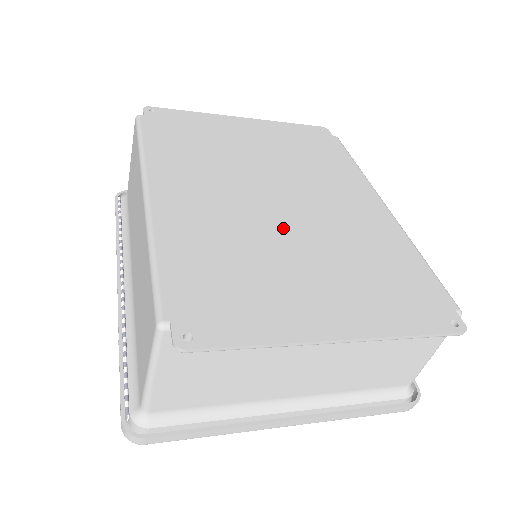
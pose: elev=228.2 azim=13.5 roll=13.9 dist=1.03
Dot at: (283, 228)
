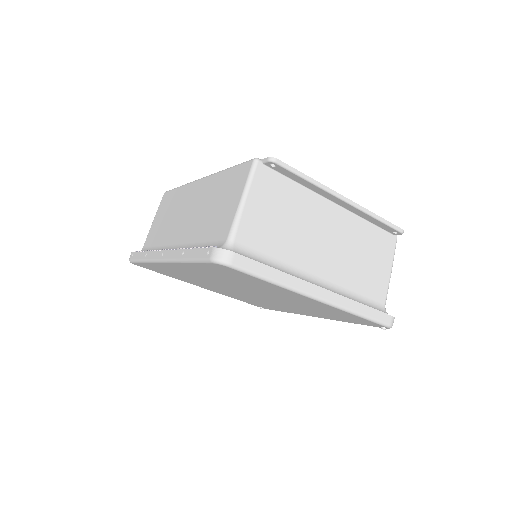
Dot at: occluded
